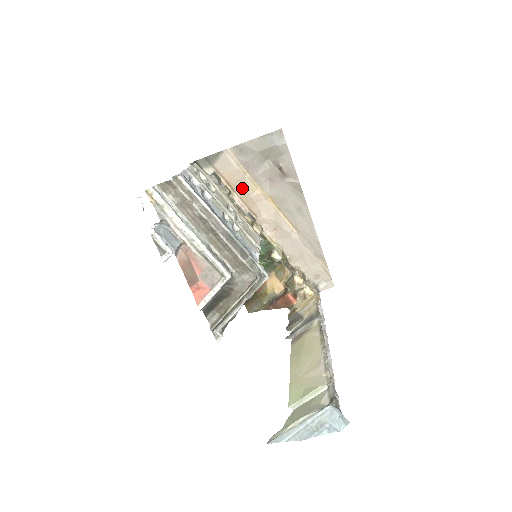
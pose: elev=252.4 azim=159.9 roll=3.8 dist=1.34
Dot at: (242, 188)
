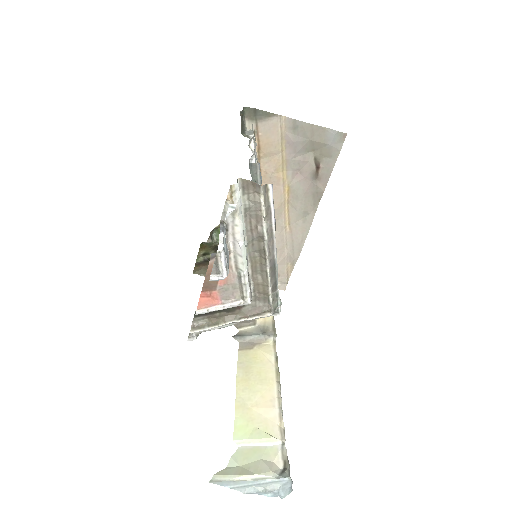
Dot at: (269, 162)
